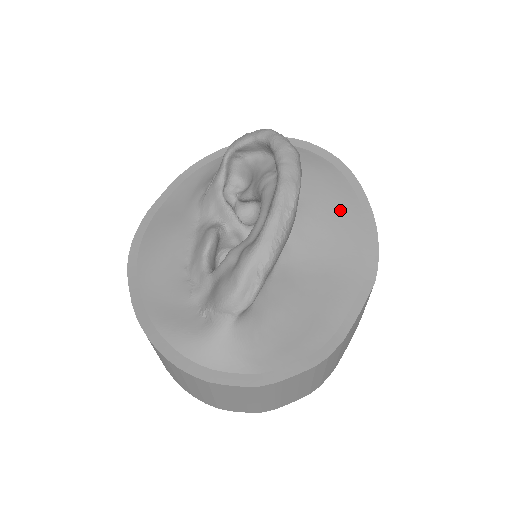
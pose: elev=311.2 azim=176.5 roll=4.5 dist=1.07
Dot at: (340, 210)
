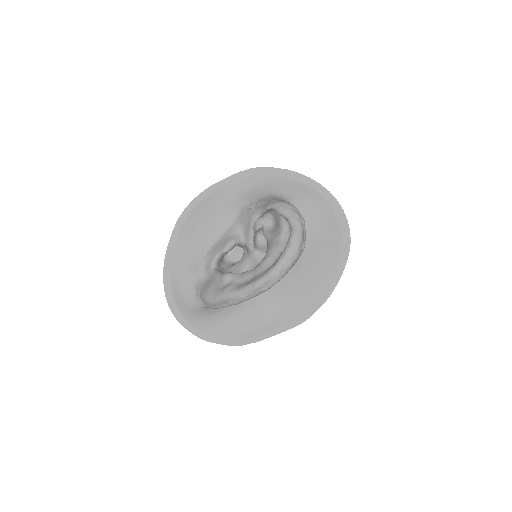
Dot at: (318, 274)
